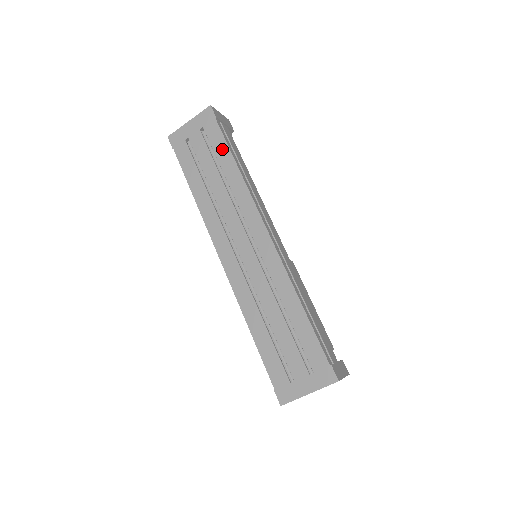
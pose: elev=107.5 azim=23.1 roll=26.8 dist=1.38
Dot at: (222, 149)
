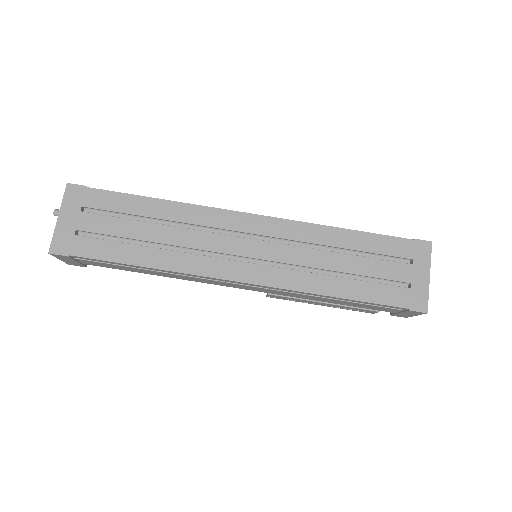
Dot at: (127, 202)
